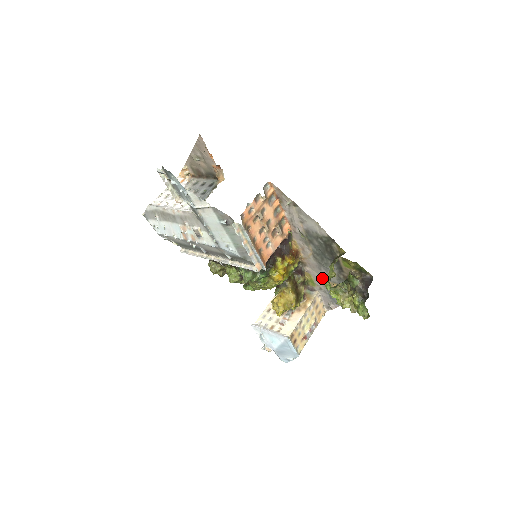
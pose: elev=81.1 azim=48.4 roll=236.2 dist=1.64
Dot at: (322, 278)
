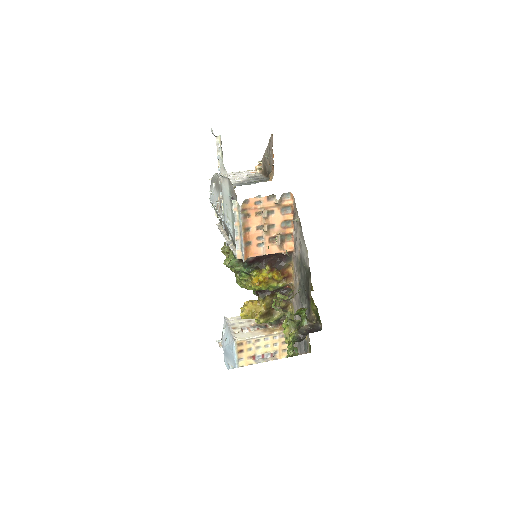
Dot at: occluded
